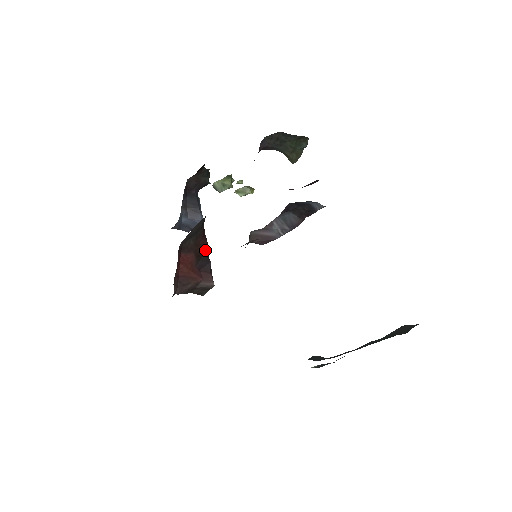
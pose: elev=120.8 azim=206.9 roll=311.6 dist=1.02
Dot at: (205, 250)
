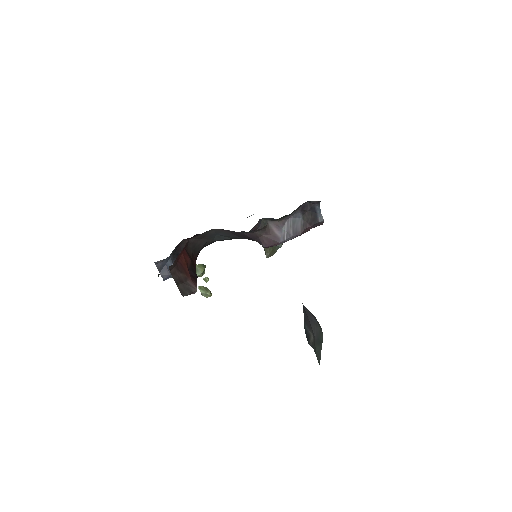
Dot at: (195, 268)
